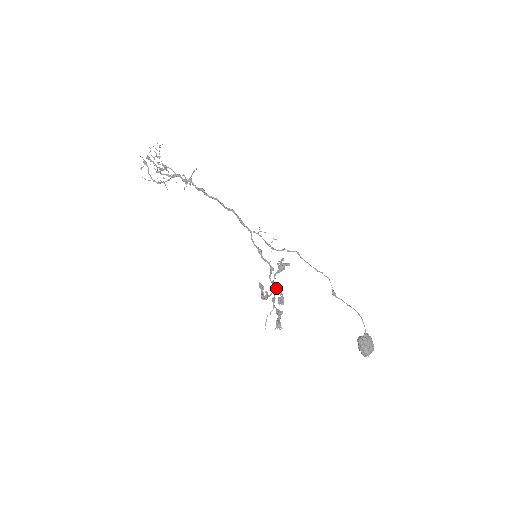
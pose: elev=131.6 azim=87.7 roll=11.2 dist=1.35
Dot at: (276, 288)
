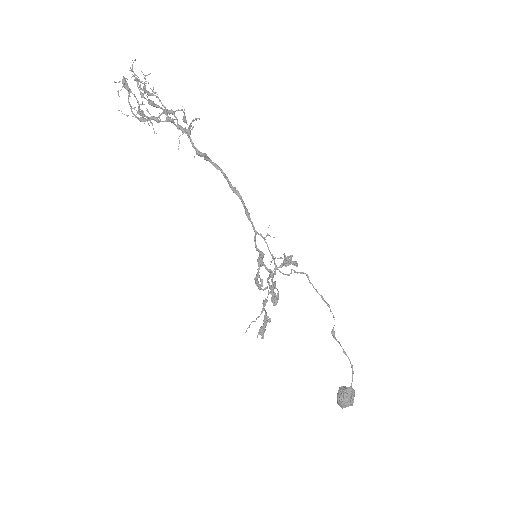
Dot at: (272, 290)
